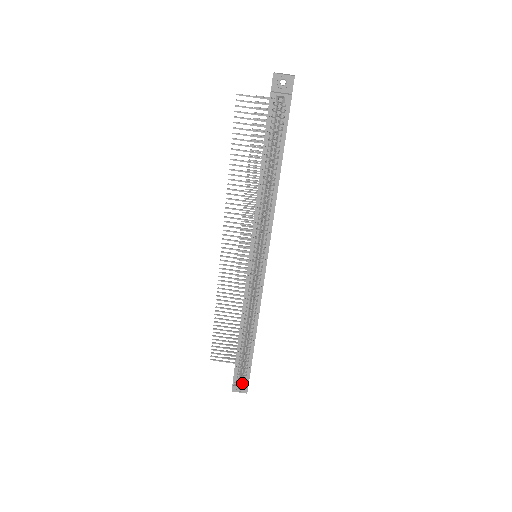
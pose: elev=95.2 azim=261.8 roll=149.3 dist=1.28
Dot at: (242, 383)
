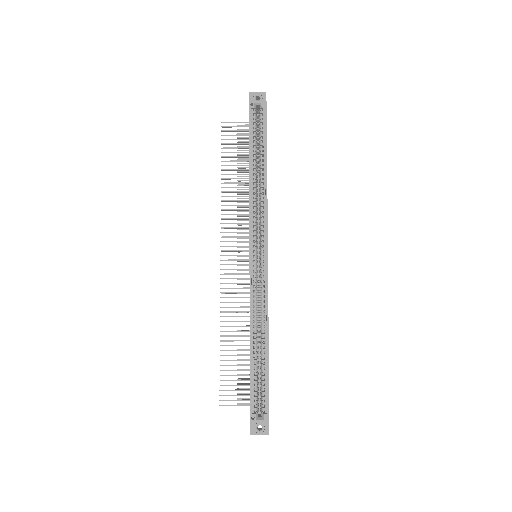
Dot at: (261, 414)
